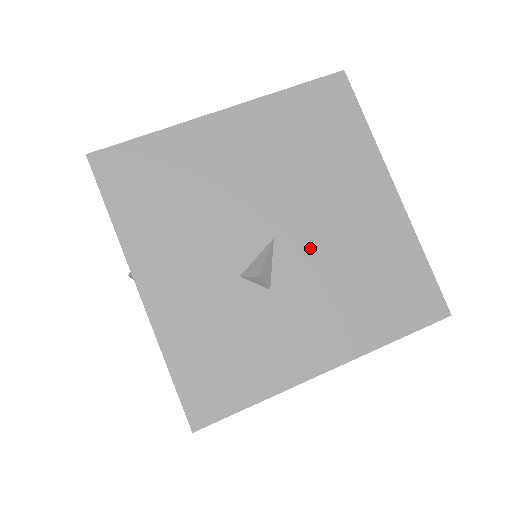
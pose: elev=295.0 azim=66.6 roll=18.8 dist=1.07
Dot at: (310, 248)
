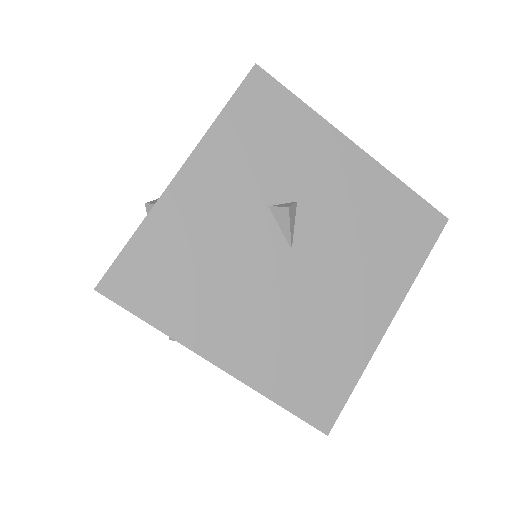
Dot at: occluded
